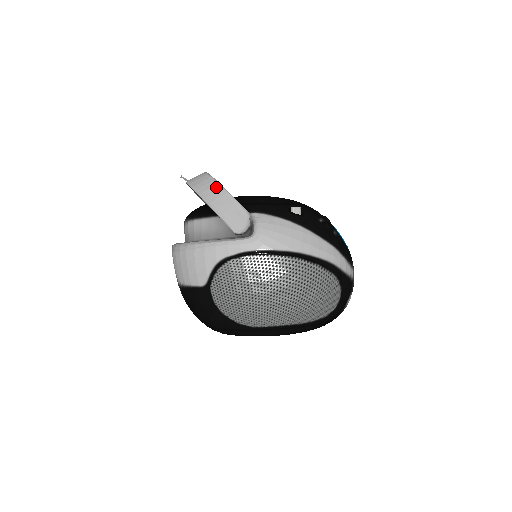
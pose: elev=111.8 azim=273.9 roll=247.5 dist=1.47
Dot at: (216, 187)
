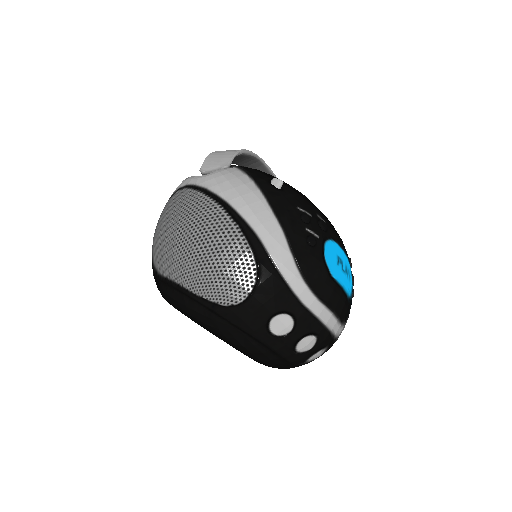
Dot at: (236, 150)
